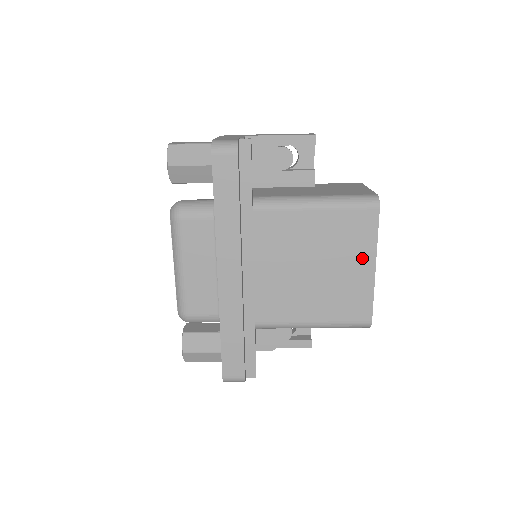
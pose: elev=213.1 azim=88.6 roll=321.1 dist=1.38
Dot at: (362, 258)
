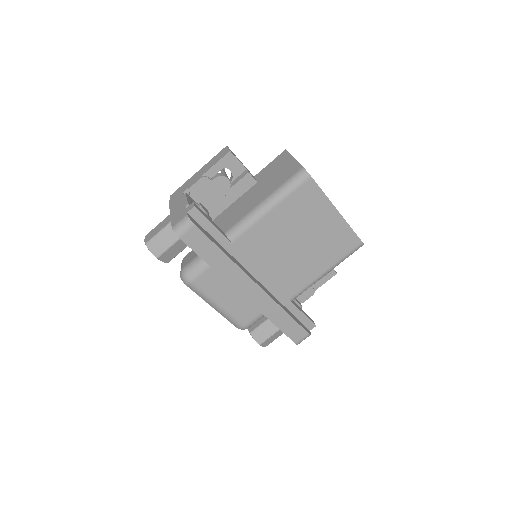
Dot at: (325, 213)
